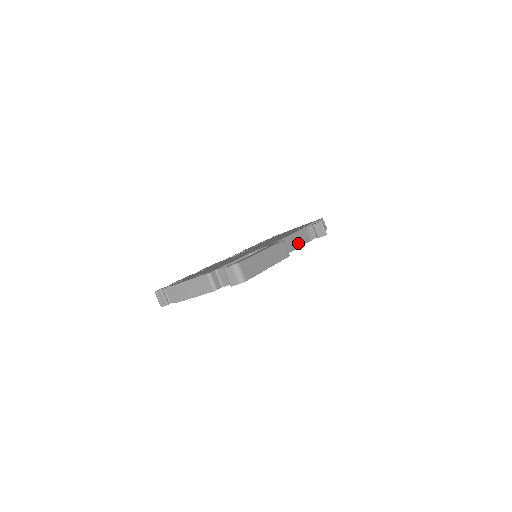
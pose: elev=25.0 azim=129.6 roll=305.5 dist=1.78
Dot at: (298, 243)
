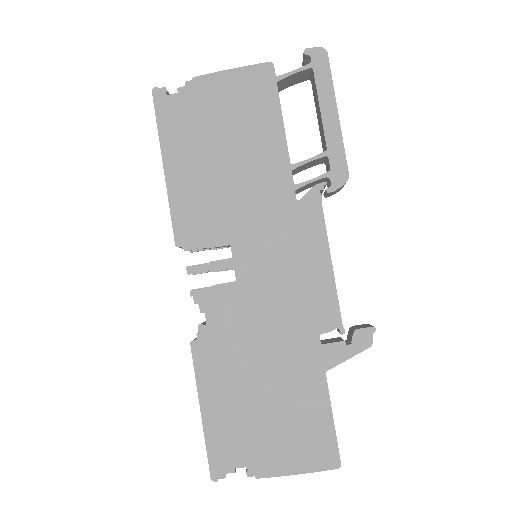
Dot at: (333, 276)
